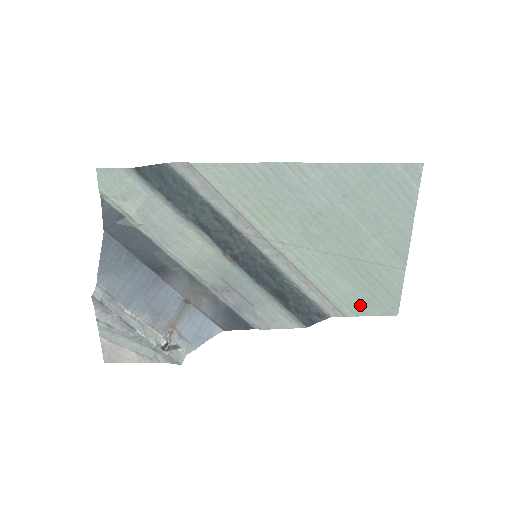
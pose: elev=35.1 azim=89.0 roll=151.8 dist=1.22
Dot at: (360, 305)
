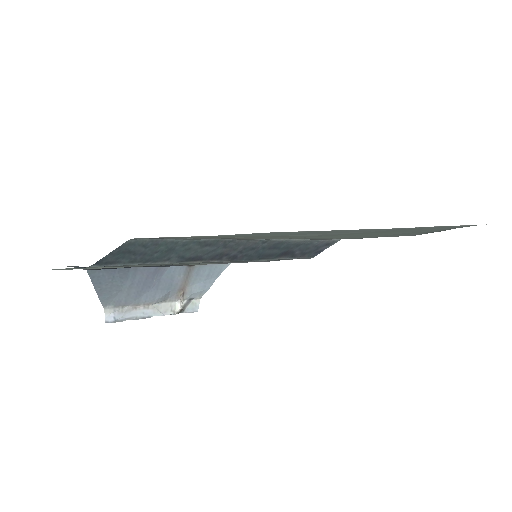
Dot at: (373, 237)
